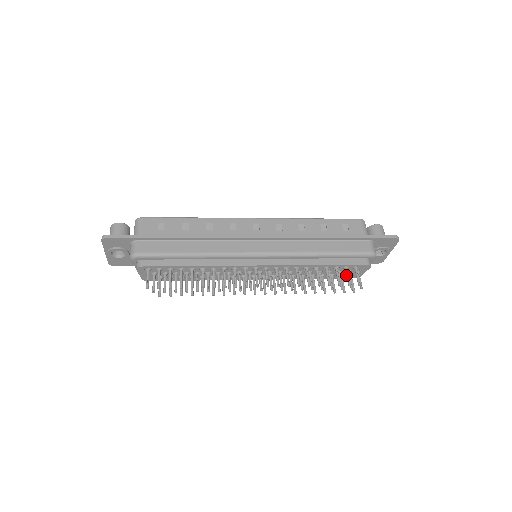
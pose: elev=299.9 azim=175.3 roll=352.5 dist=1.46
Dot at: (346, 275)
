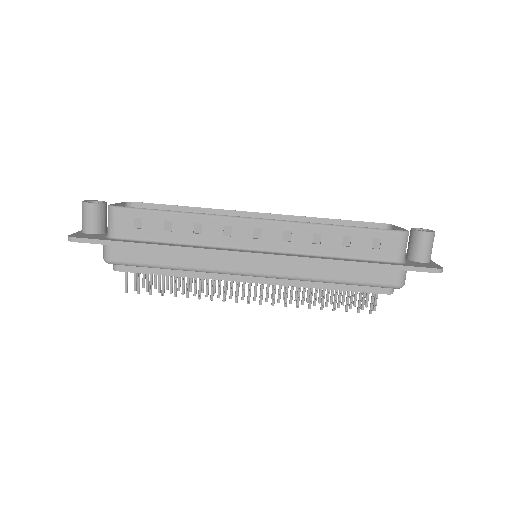
Dot at: (358, 300)
